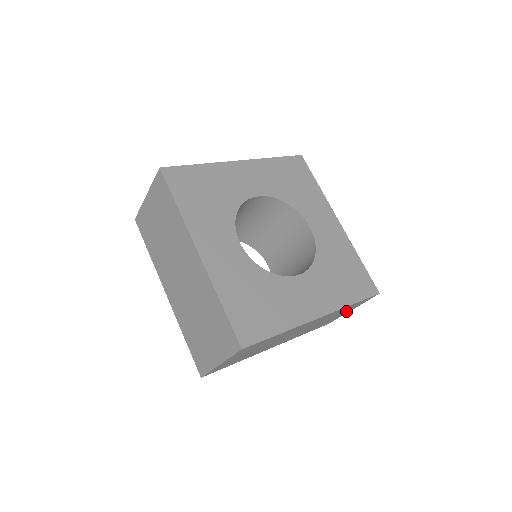
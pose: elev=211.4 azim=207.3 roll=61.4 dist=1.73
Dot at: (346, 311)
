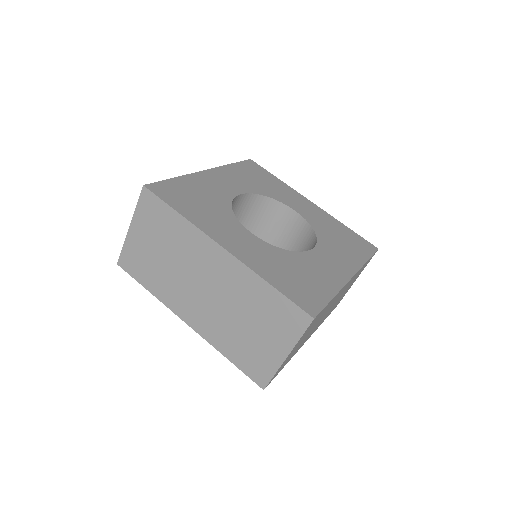
Dot at: occluded
